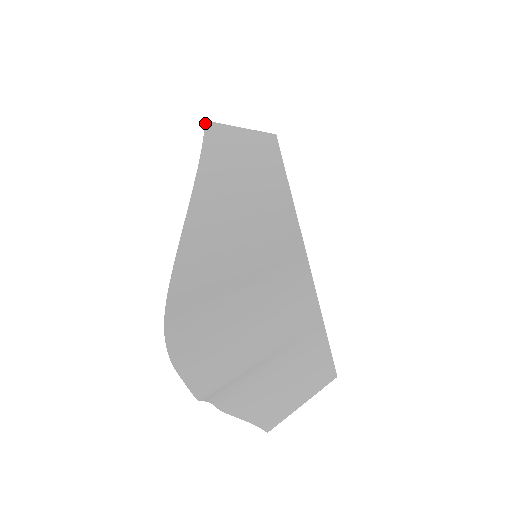
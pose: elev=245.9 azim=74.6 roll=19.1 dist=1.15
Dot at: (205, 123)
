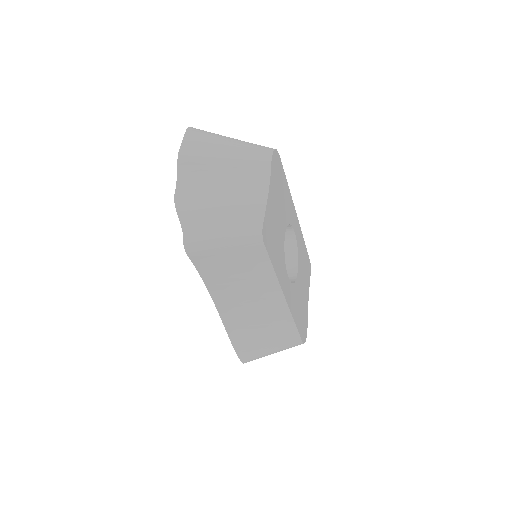
Dot at: (190, 258)
